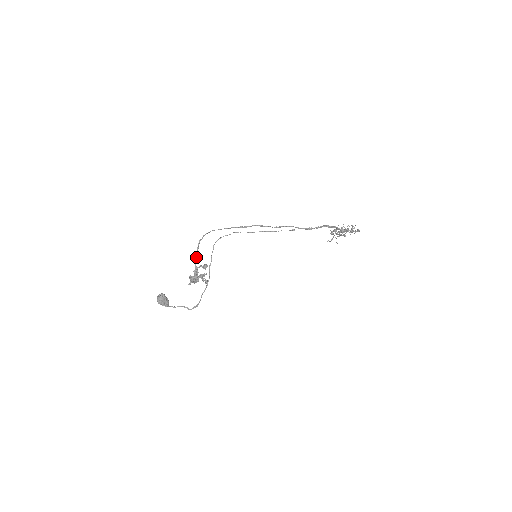
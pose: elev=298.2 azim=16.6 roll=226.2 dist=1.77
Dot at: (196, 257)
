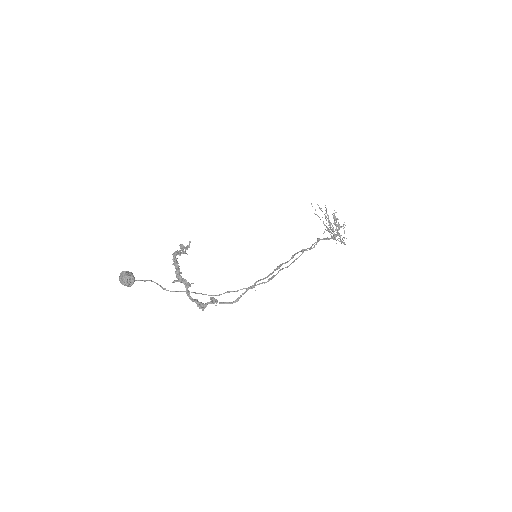
Dot at: (216, 303)
